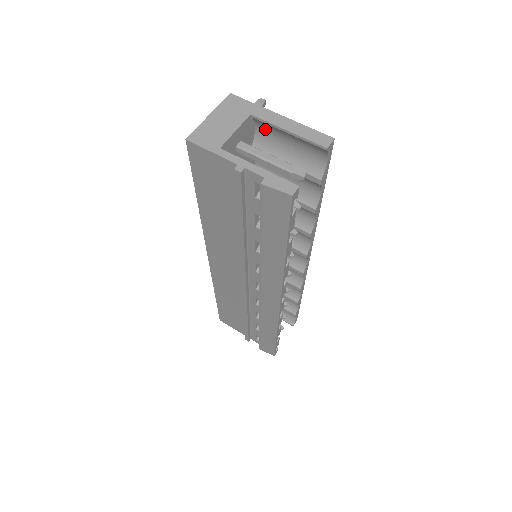
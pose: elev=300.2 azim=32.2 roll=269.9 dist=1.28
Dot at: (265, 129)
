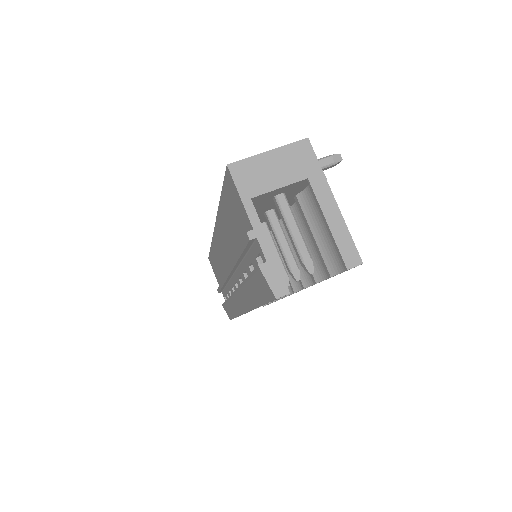
Dot at: occluded
